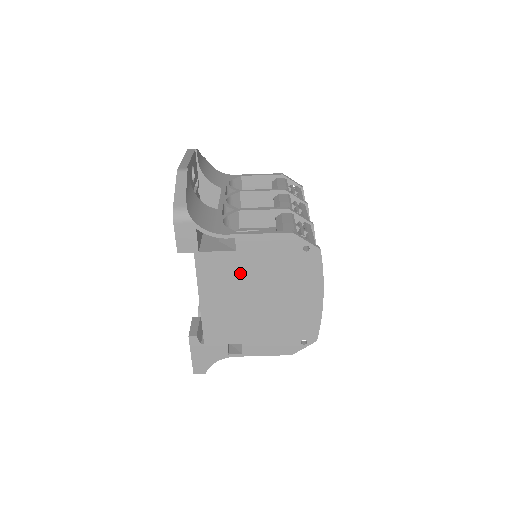
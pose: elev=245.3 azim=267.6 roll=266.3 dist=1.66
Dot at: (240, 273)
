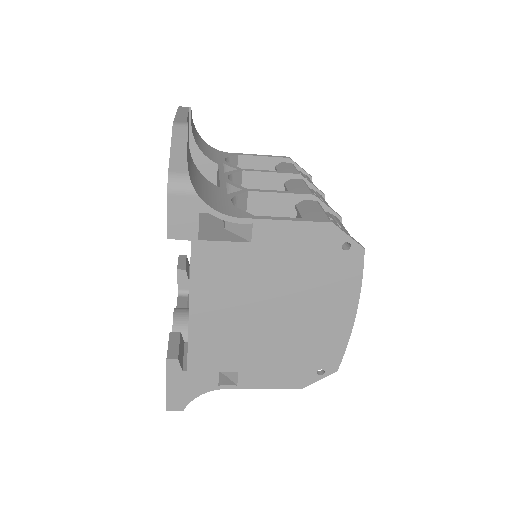
Dot at: (252, 274)
